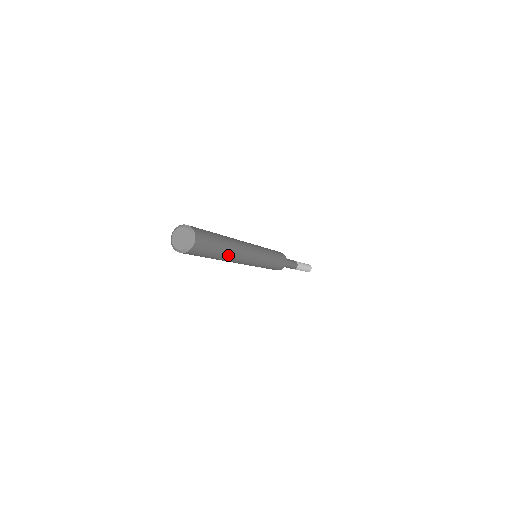
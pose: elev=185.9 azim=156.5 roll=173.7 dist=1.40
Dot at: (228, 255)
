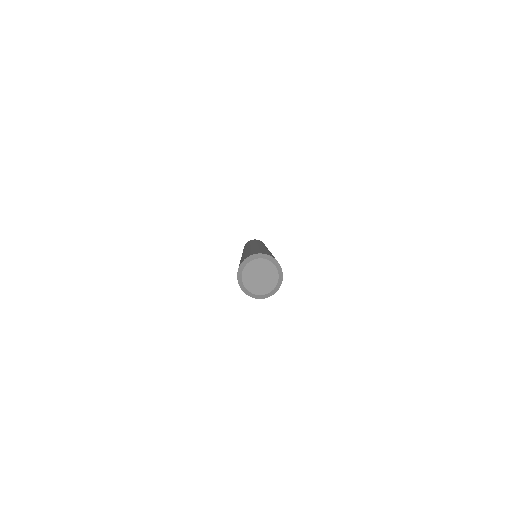
Dot at: occluded
